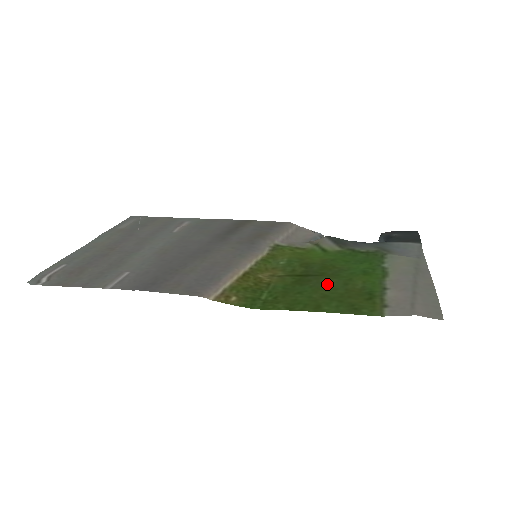
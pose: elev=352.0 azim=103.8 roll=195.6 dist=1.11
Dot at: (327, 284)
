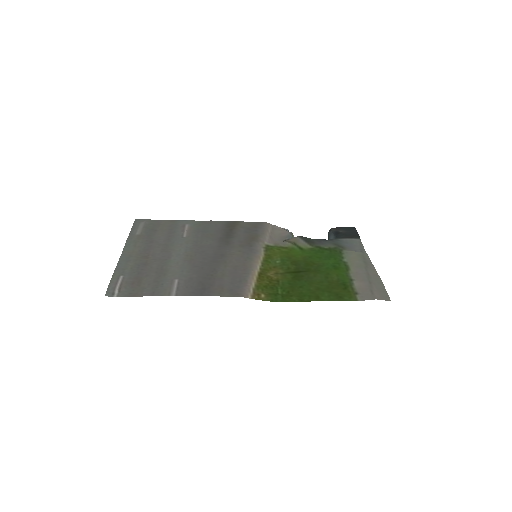
Dot at: (315, 278)
